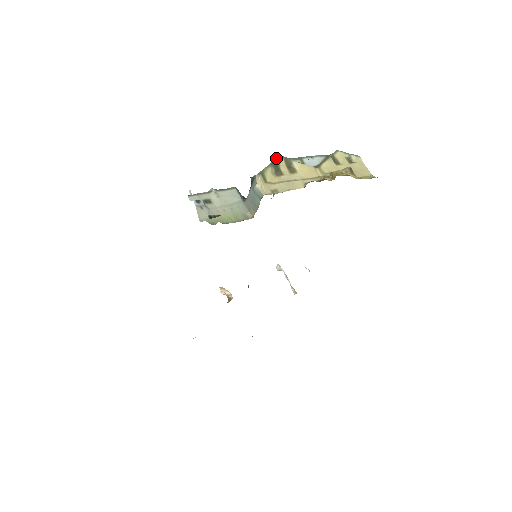
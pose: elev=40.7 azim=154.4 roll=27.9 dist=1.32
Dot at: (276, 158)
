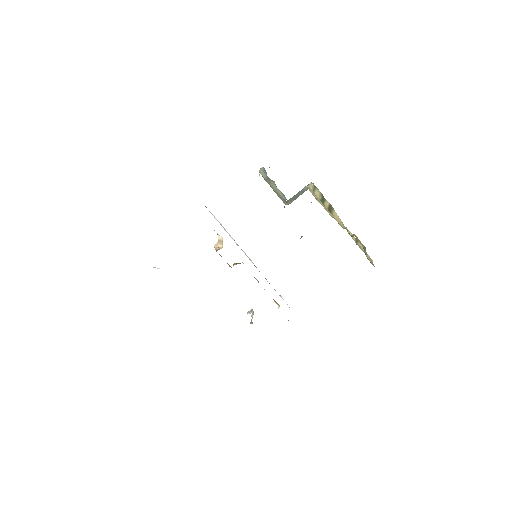
Dot at: occluded
